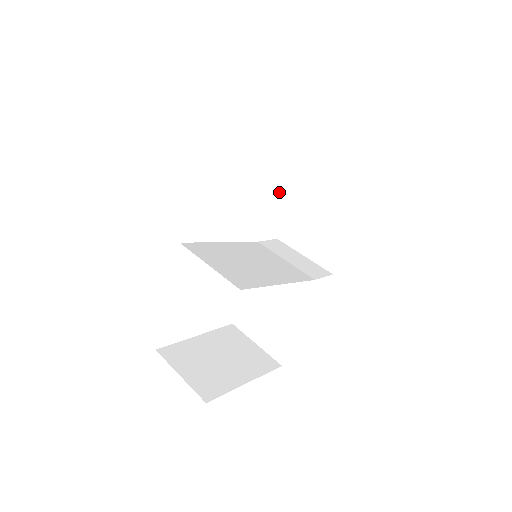
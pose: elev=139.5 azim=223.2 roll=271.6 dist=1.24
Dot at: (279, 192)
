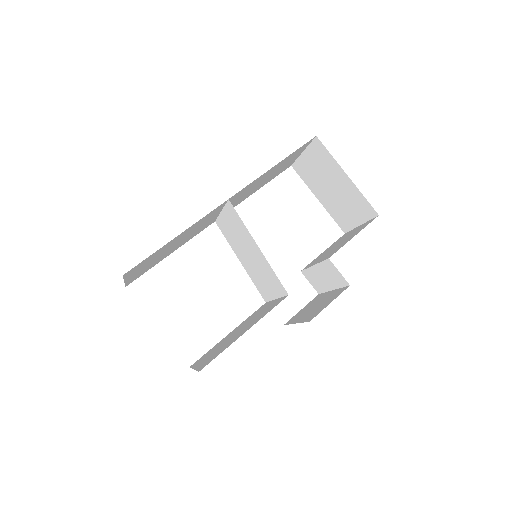
Dot at: (306, 267)
